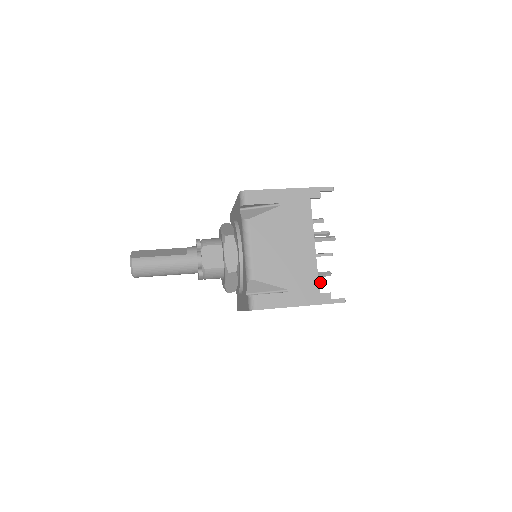
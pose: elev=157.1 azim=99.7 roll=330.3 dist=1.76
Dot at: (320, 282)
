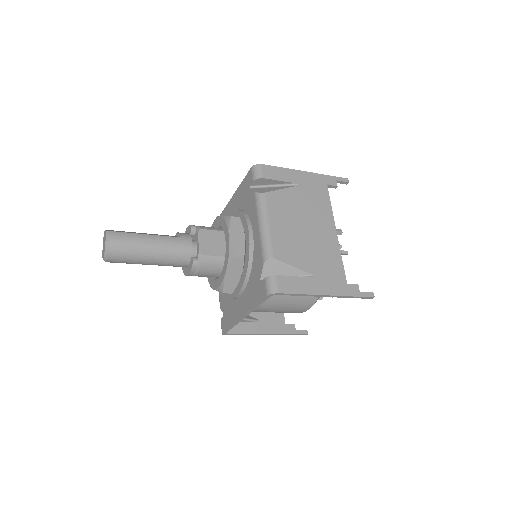
Dot at: occluded
